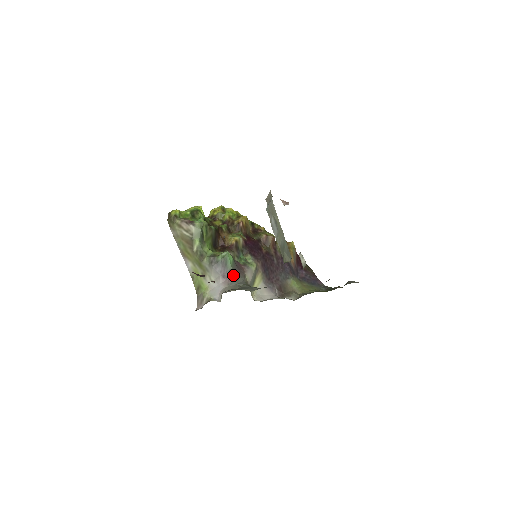
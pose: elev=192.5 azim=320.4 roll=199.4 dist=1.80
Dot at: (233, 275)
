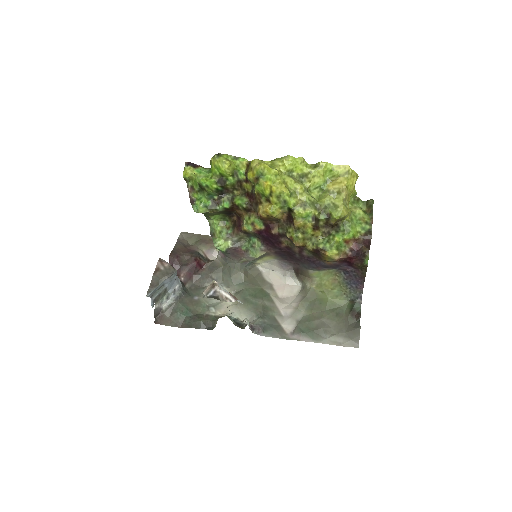
Dot at: (226, 256)
